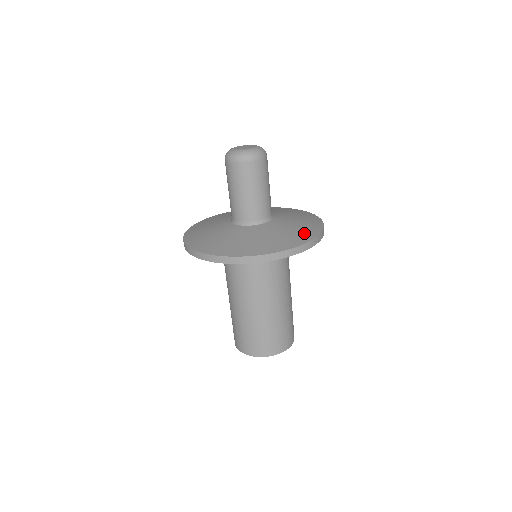
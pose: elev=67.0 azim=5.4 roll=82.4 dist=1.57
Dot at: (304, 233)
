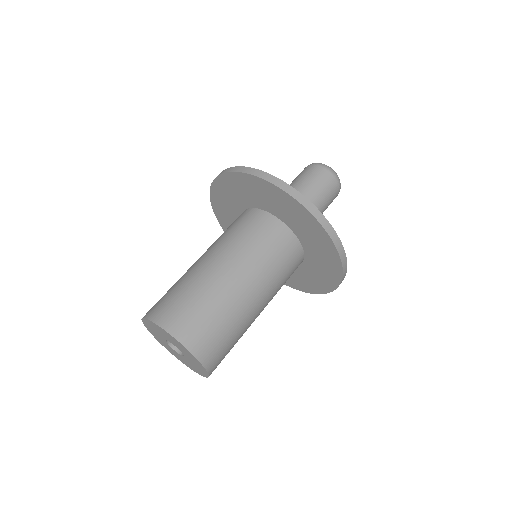
Dot at: occluded
